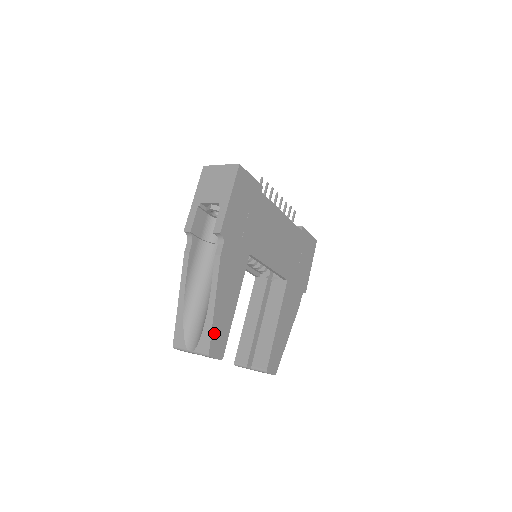
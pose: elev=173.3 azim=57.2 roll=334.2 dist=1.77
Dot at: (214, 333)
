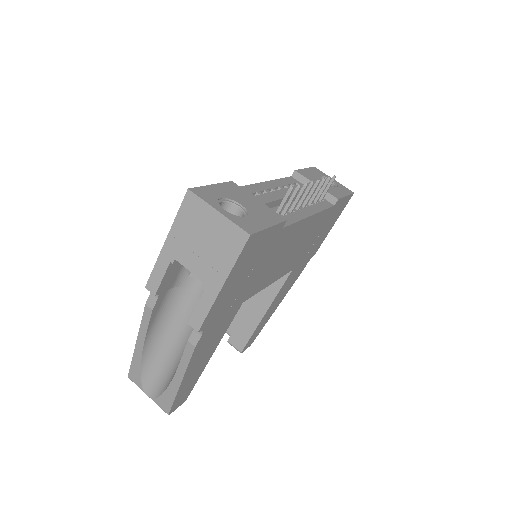
Dot at: (177, 398)
